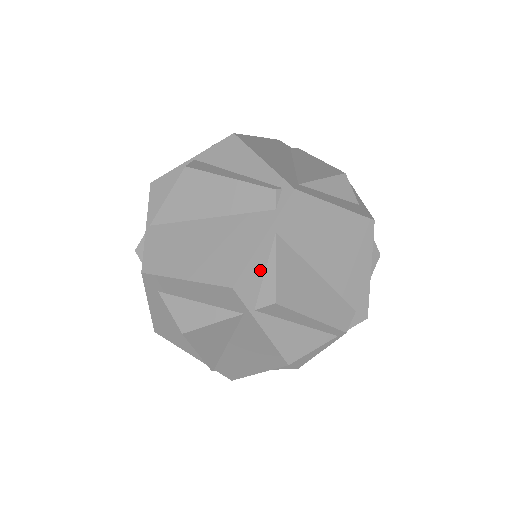
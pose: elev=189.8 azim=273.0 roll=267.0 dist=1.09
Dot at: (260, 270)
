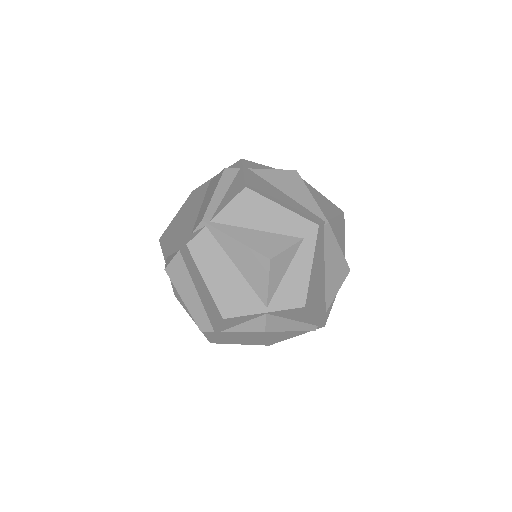
Dot at: occluded
